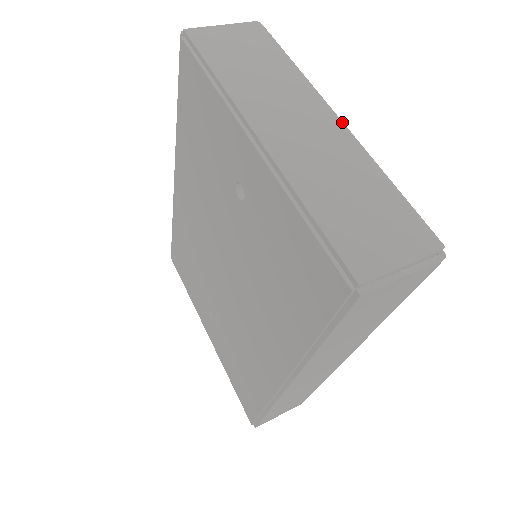
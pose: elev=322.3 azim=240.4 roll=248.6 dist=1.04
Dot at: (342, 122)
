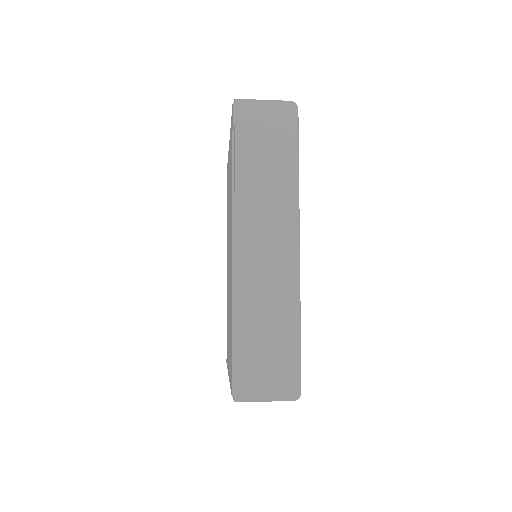
Dot at: occluded
